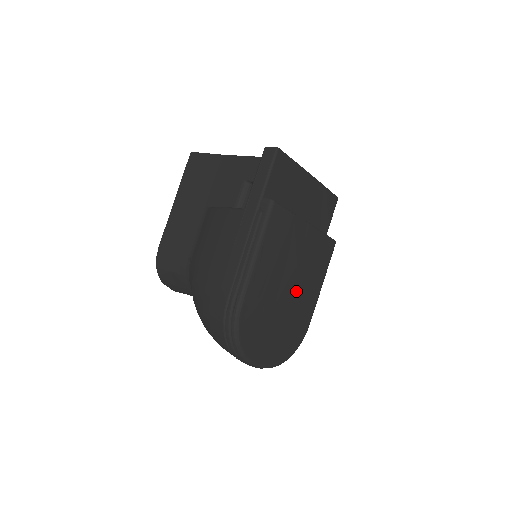
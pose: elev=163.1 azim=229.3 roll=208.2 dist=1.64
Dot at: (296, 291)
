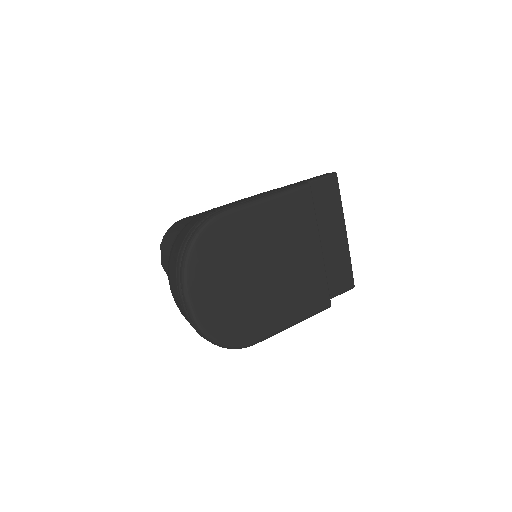
Dot at: (271, 284)
